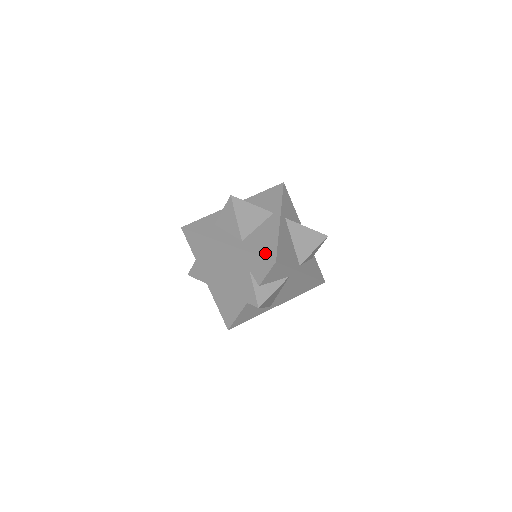
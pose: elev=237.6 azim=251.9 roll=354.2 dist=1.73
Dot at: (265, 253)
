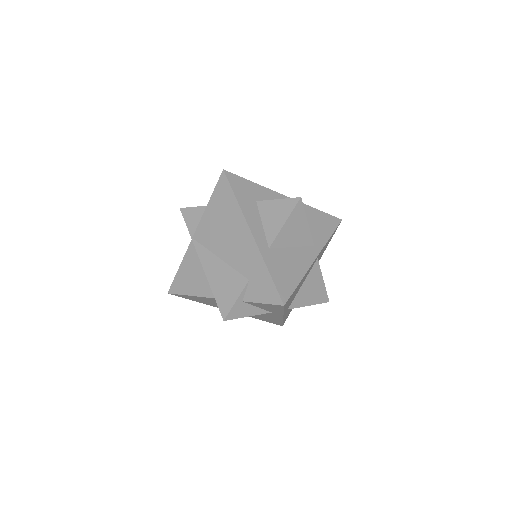
Dot at: (281, 285)
